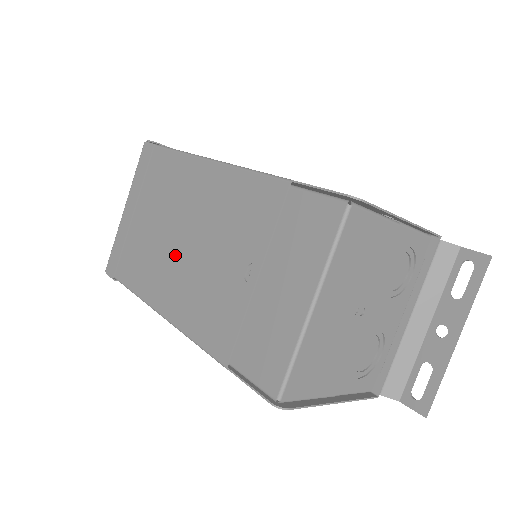
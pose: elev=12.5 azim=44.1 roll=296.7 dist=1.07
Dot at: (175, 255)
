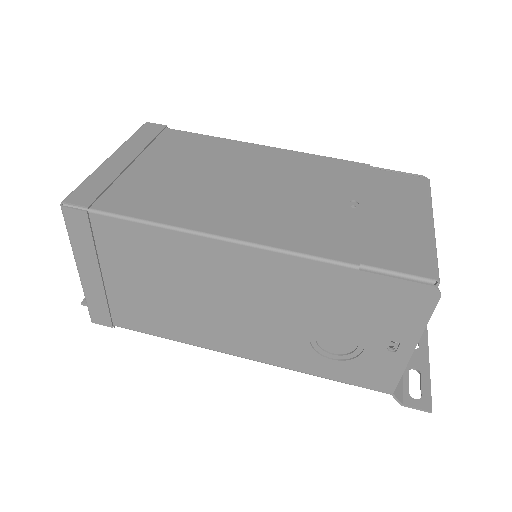
Dot at: (231, 193)
